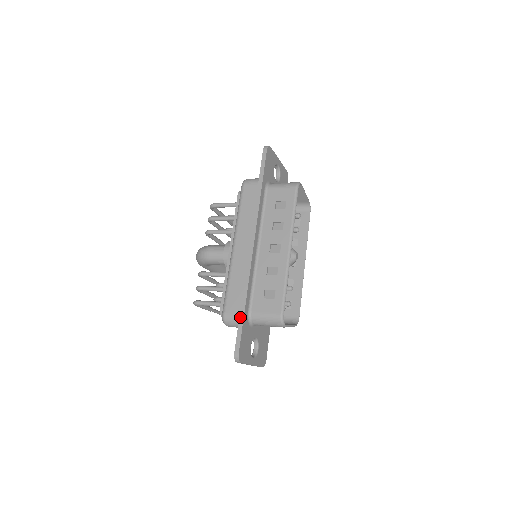
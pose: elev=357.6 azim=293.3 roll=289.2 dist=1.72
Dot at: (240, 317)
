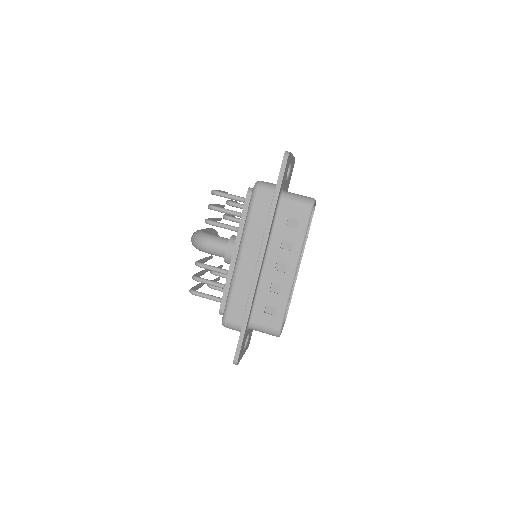
Dot at: (242, 329)
